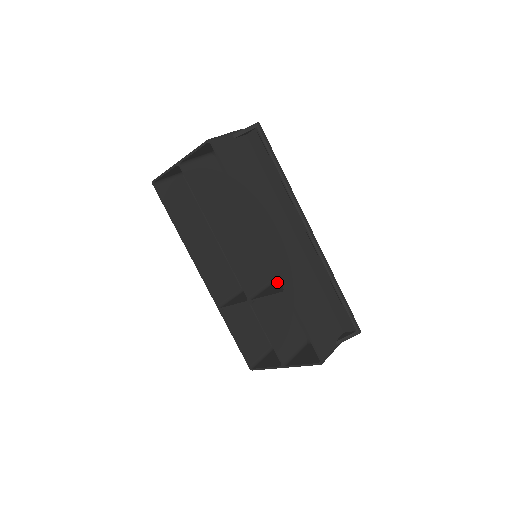
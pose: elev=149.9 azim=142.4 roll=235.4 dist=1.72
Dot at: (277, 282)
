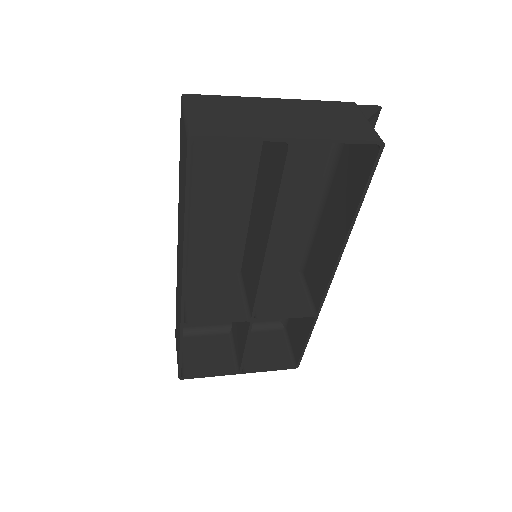
Dot at: occluded
